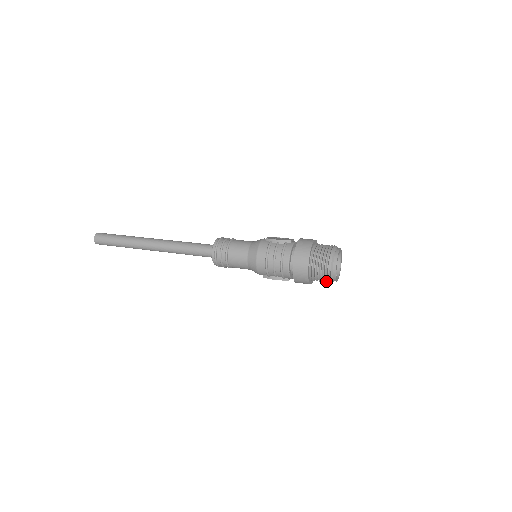
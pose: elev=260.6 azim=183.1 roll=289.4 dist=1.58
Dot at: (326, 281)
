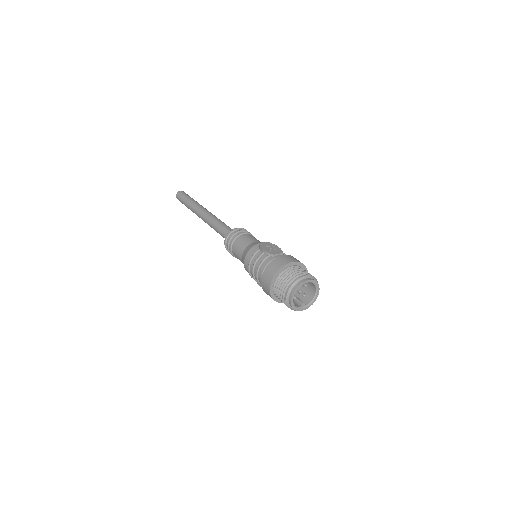
Dot at: occluded
